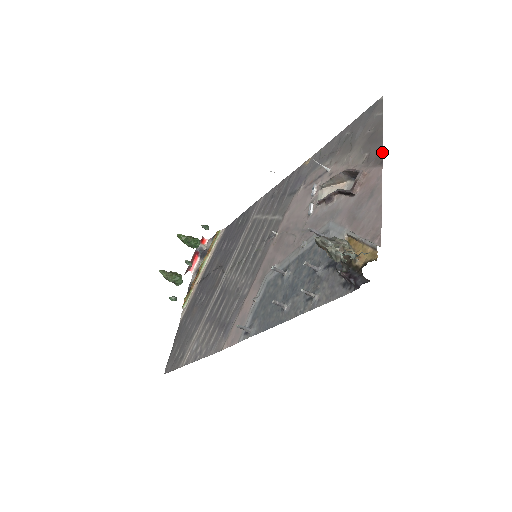
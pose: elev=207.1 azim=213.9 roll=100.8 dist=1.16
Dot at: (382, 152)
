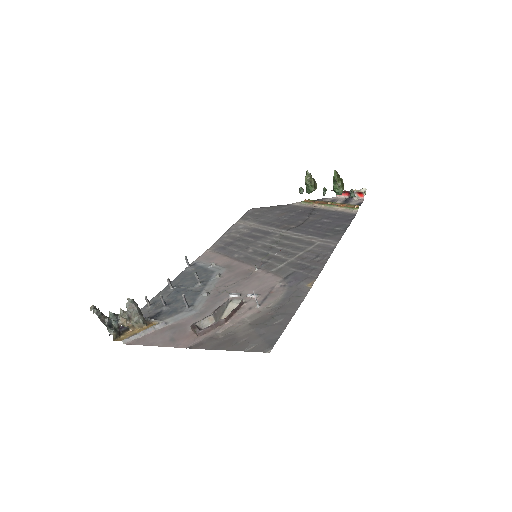
Dot at: (200, 348)
